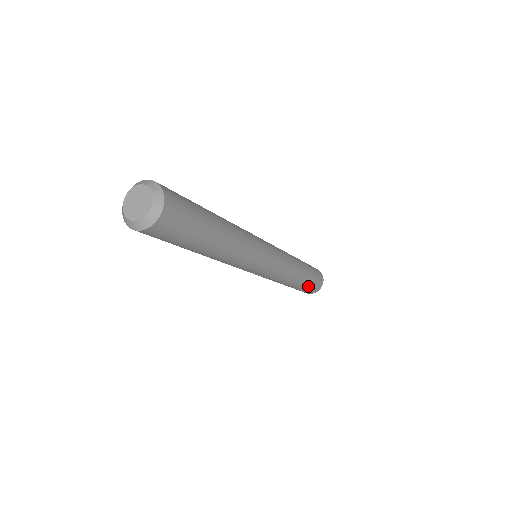
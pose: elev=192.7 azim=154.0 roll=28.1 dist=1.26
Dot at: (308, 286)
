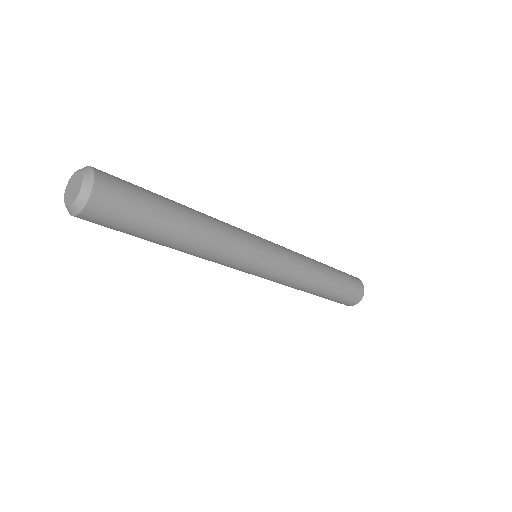
Dot at: (338, 296)
